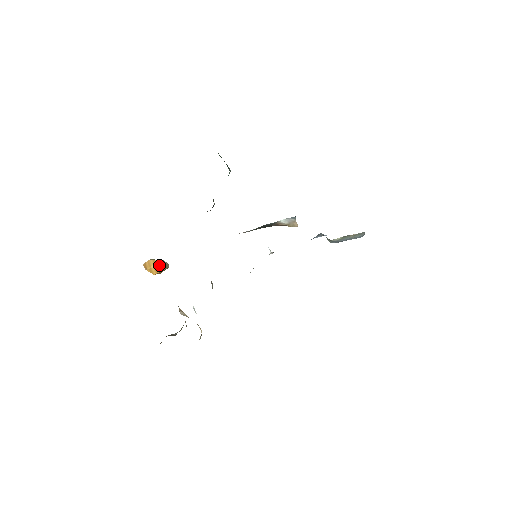
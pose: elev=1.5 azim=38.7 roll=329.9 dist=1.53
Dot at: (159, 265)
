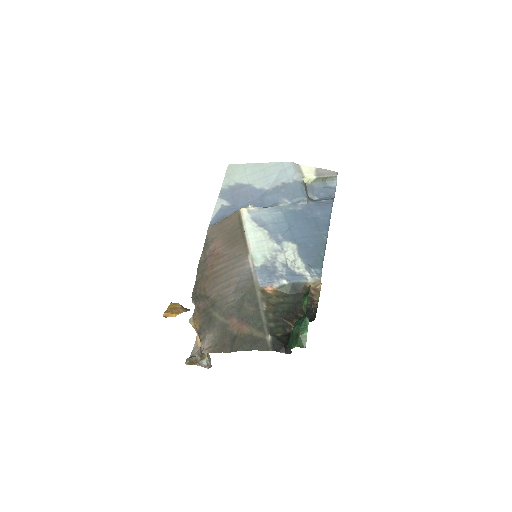
Dot at: occluded
